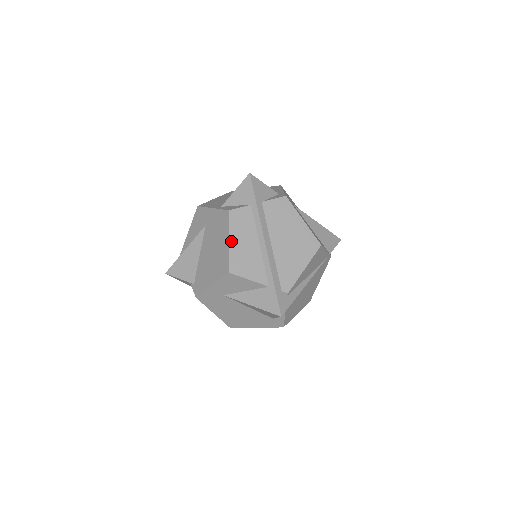
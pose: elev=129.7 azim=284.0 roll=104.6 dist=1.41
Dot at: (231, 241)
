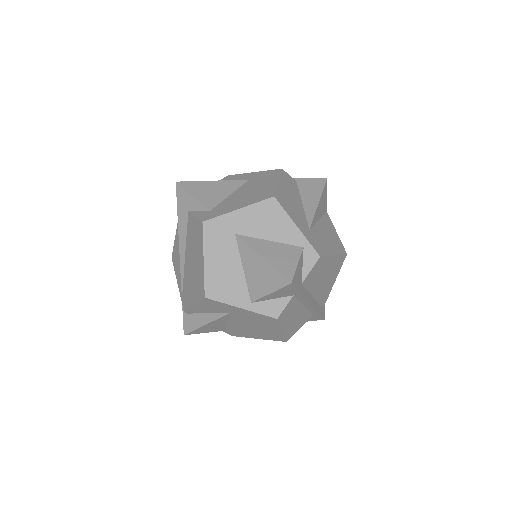
Dot at: (284, 329)
